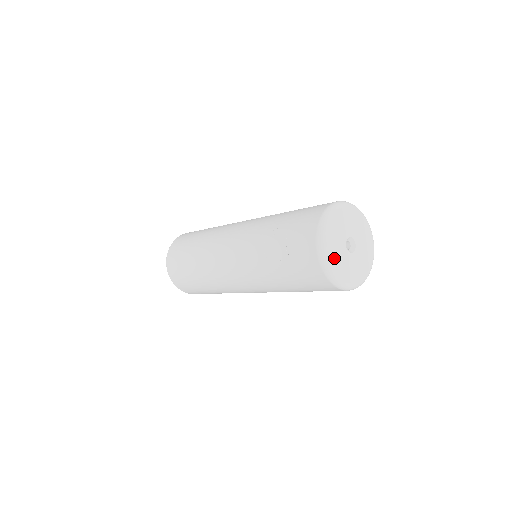
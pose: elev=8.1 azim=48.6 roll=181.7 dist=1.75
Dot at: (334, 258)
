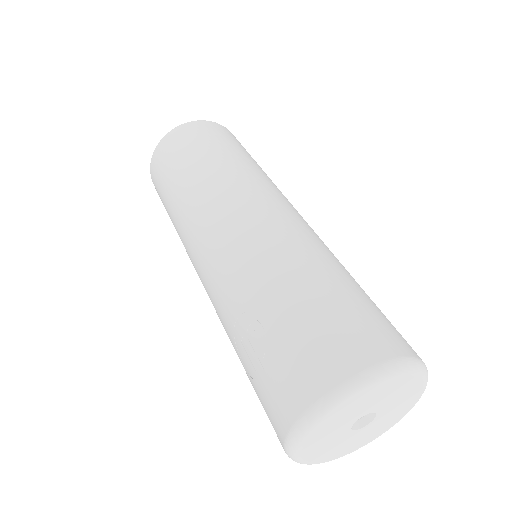
Dot at: (315, 447)
